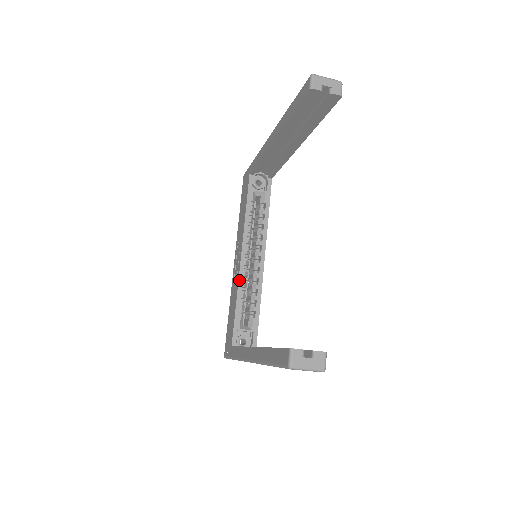
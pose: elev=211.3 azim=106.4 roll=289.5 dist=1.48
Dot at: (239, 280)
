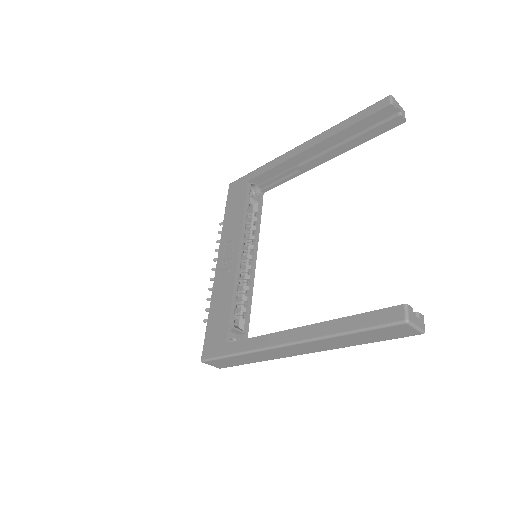
Dot at: (236, 277)
